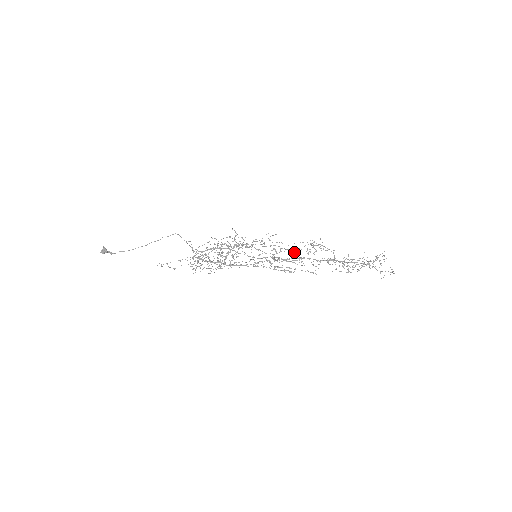
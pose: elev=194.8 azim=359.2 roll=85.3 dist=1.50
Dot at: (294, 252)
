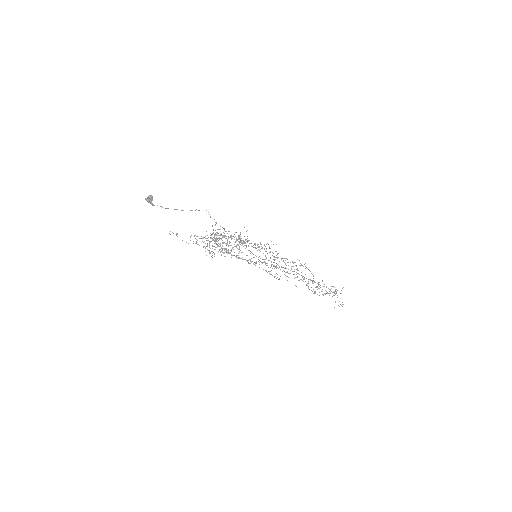
Dot at: occluded
